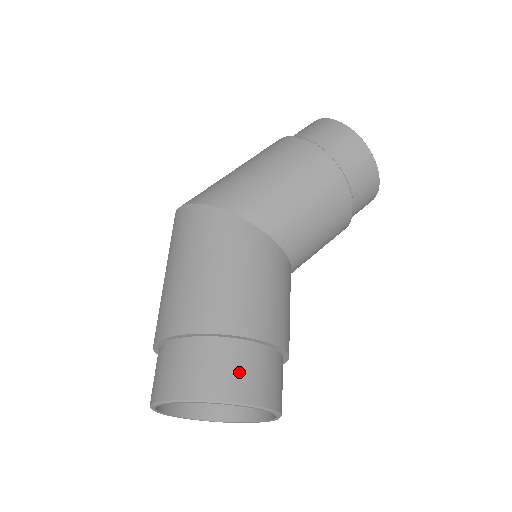
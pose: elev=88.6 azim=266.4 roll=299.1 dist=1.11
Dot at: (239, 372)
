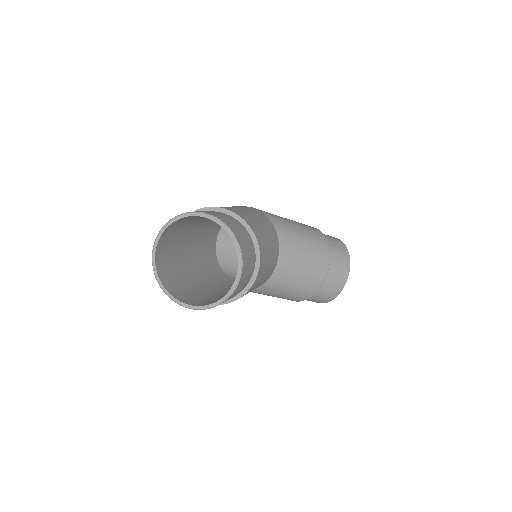
Dot at: (233, 224)
